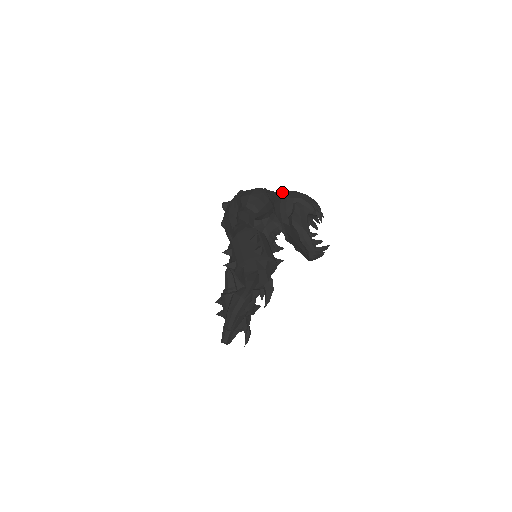
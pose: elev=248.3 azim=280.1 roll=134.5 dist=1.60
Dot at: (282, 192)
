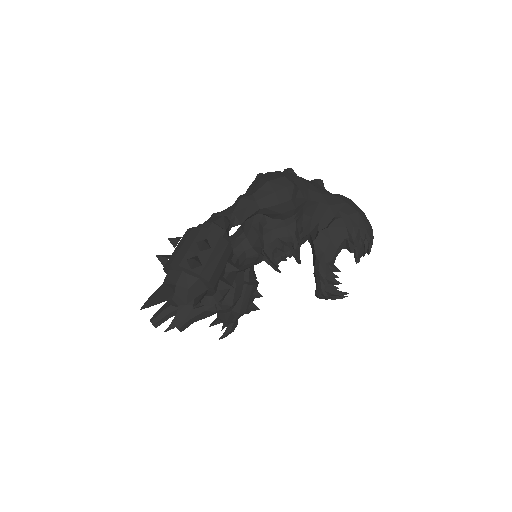
Dot at: (330, 195)
